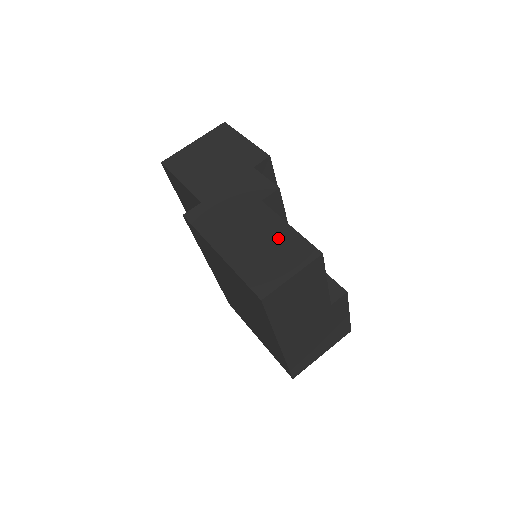
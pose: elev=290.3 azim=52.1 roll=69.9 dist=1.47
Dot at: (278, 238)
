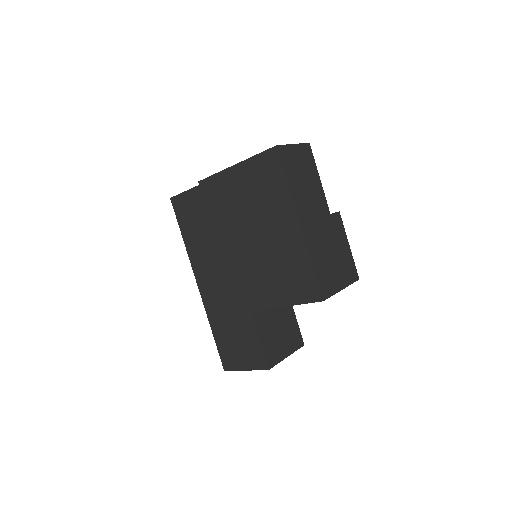
Dot at: occluded
